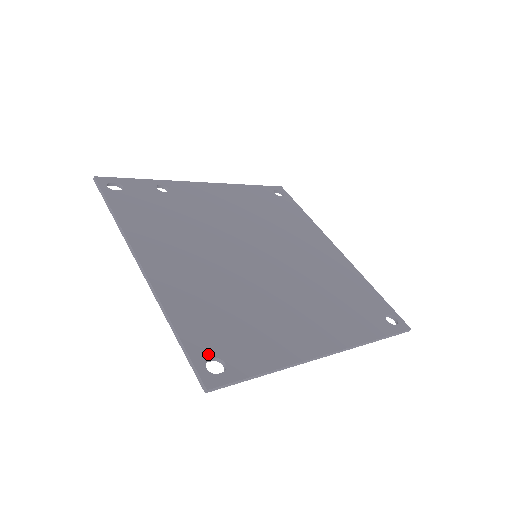
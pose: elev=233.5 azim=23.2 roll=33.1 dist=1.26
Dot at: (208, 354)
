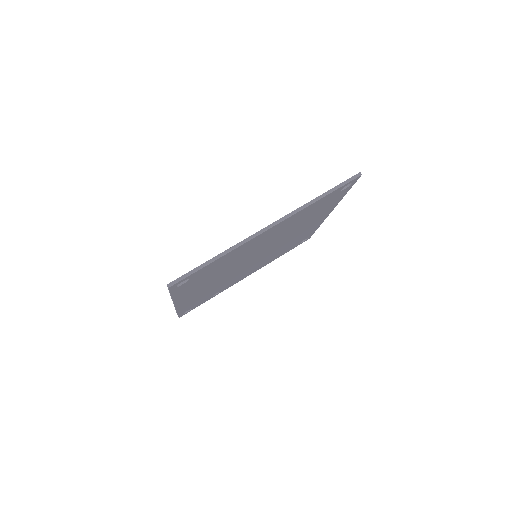
Dot at: (181, 282)
